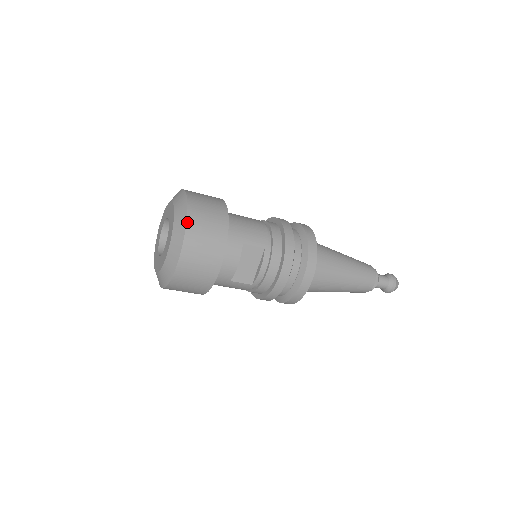
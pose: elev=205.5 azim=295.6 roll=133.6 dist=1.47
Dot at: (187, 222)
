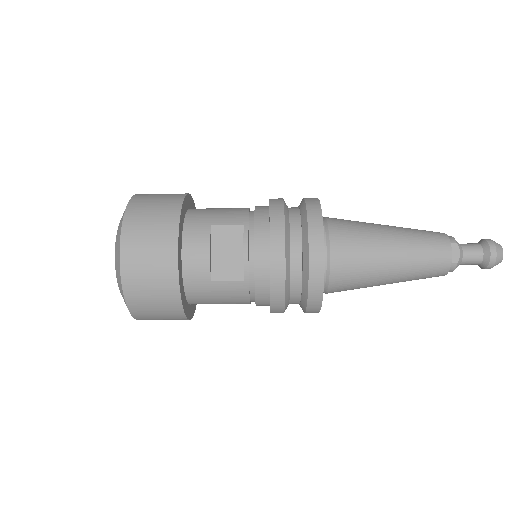
Dot at: (126, 210)
